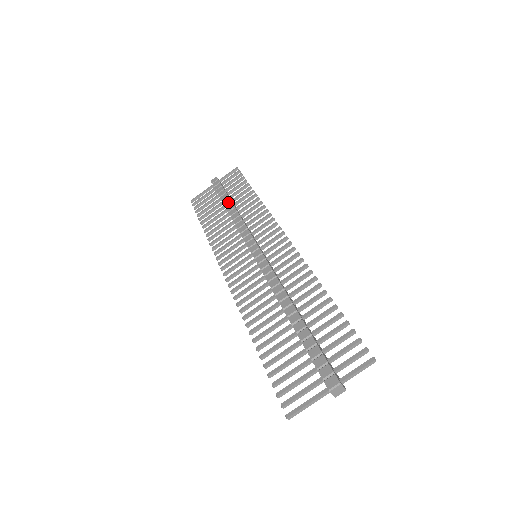
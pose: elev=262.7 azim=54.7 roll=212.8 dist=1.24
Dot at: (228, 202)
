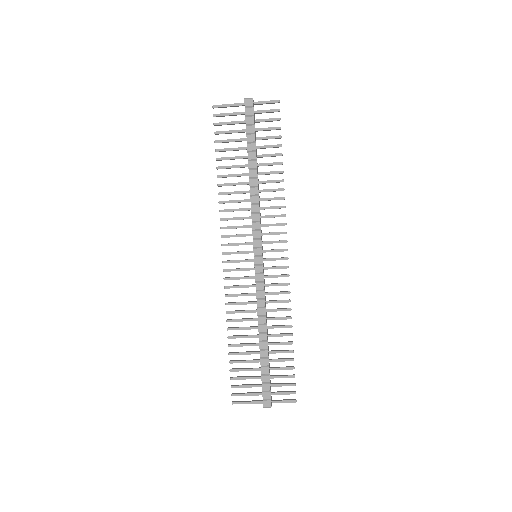
Dot at: (253, 162)
